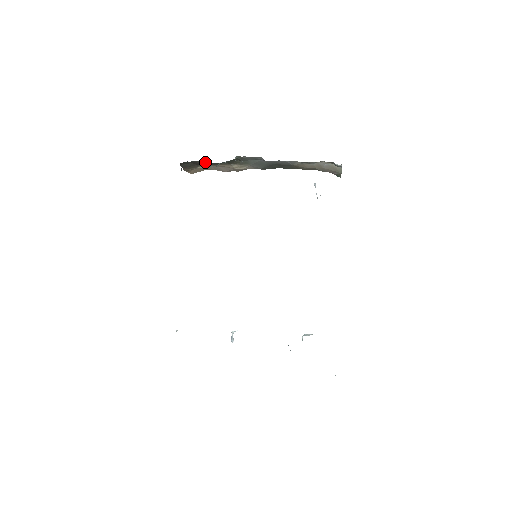
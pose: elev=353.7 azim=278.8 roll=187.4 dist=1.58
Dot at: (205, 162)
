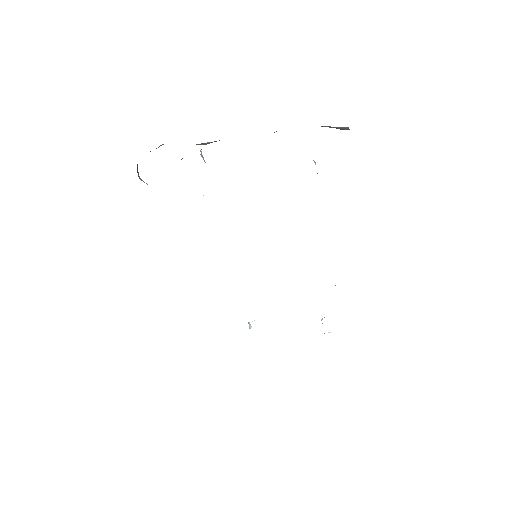
Dot at: occluded
